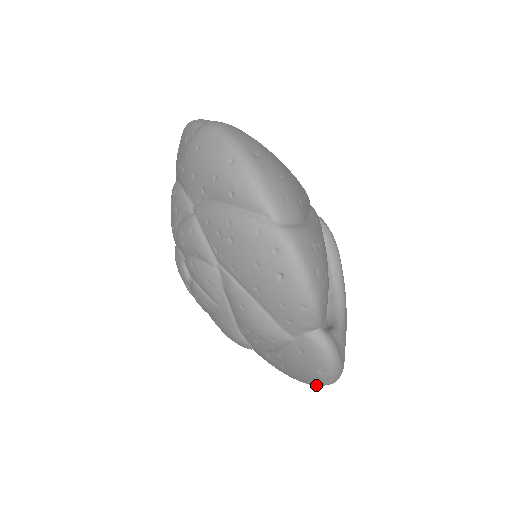
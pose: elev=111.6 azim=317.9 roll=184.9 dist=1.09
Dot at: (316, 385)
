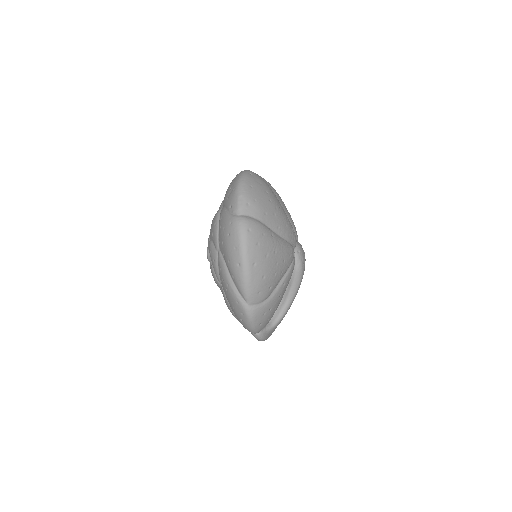
Dot at: occluded
